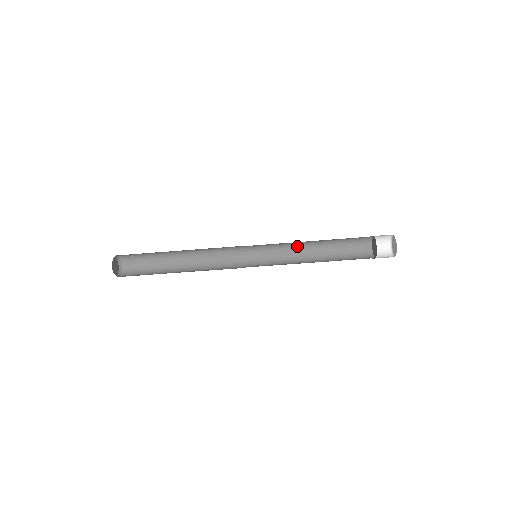
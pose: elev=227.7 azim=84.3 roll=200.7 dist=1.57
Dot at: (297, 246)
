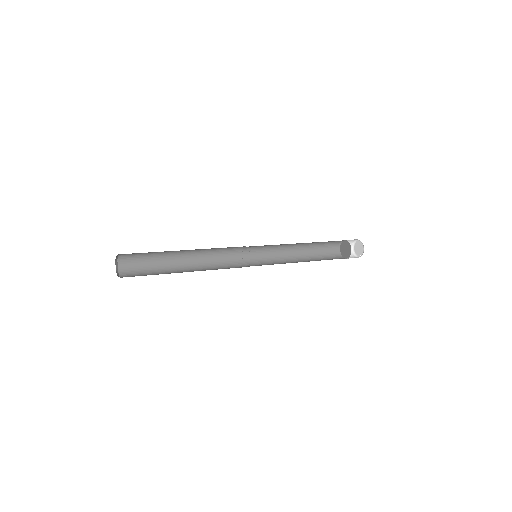
Dot at: occluded
